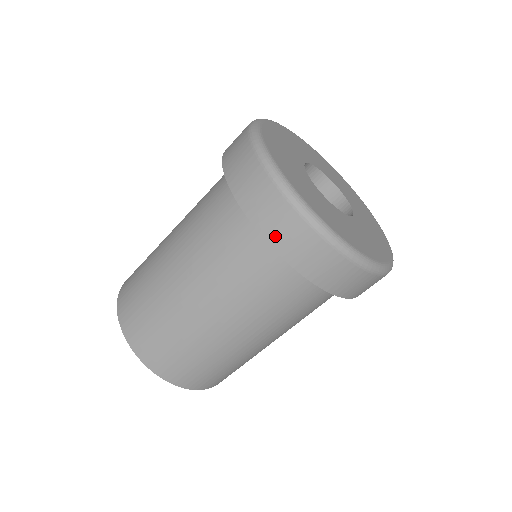
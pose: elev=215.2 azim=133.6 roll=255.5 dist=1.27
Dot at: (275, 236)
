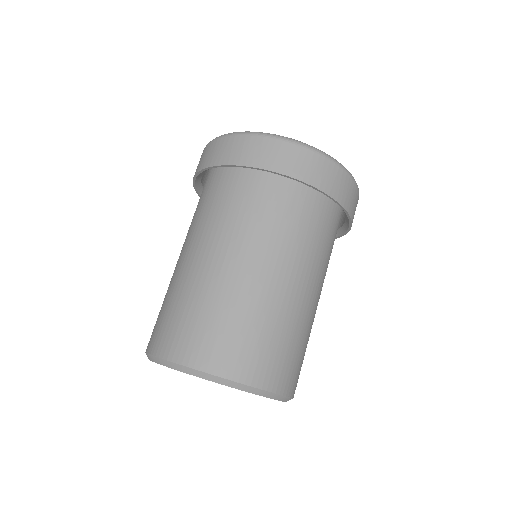
Dot at: (289, 168)
